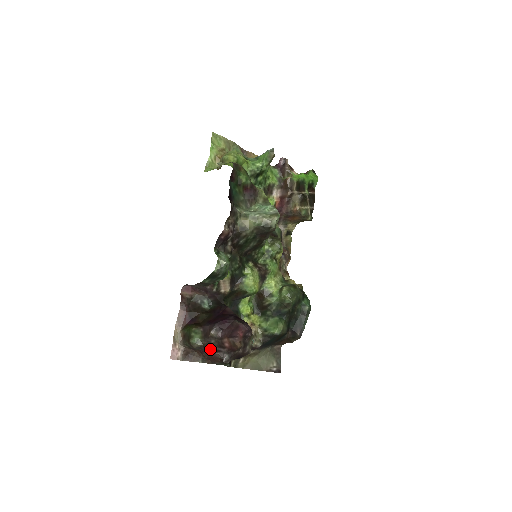
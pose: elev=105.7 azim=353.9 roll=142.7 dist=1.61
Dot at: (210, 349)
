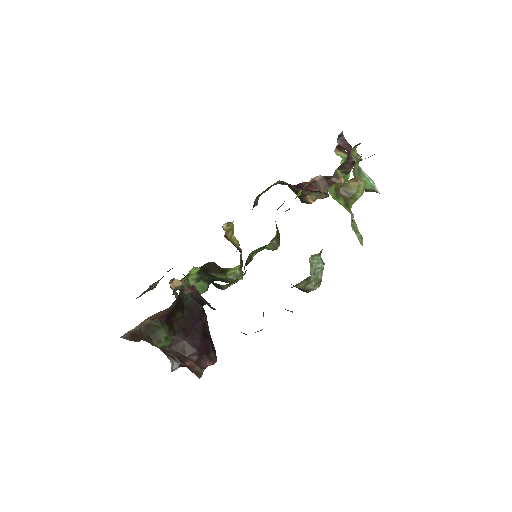
Dot at: (166, 353)
